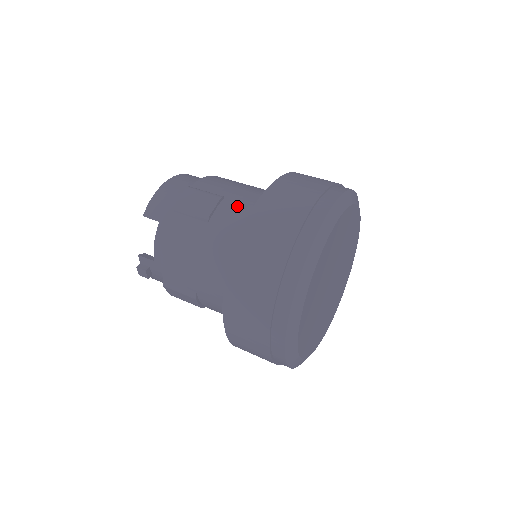
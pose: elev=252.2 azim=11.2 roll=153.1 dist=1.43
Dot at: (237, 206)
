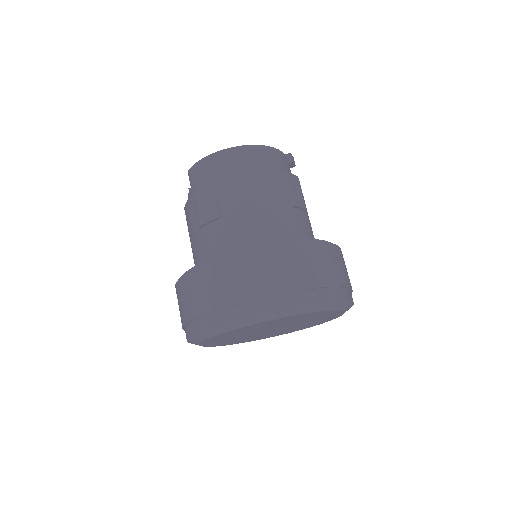
Dot at: (220, 236)
